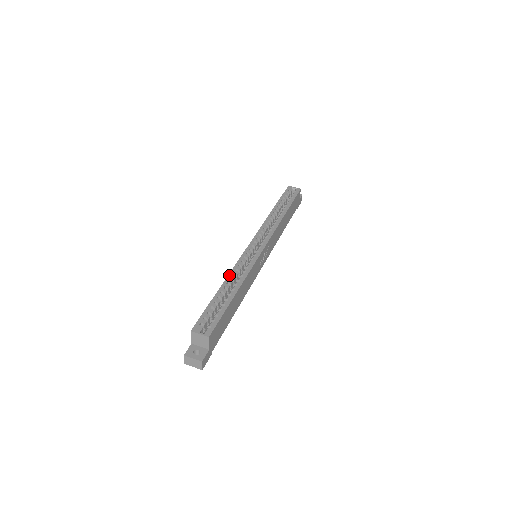
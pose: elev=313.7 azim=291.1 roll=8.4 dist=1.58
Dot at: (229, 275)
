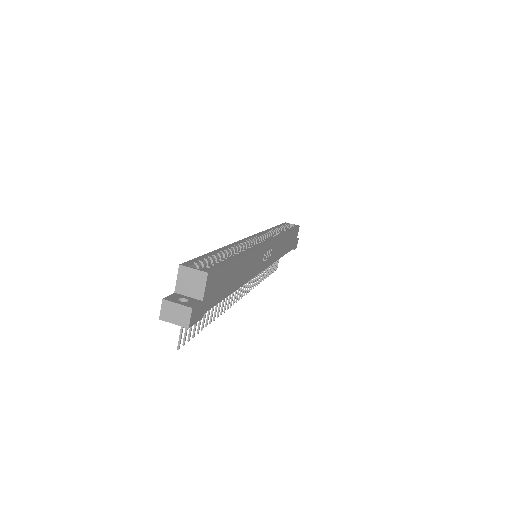
Dot at: (229, 245)
